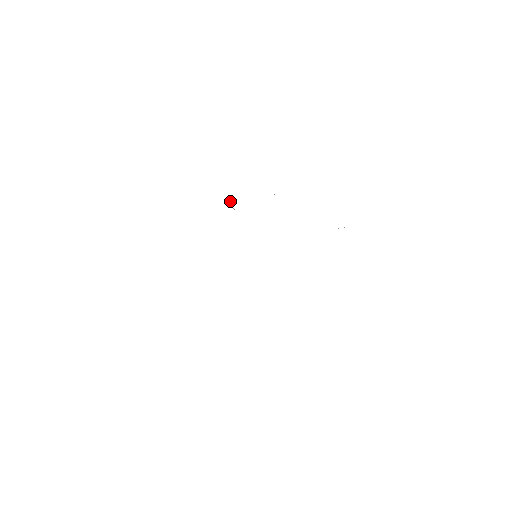
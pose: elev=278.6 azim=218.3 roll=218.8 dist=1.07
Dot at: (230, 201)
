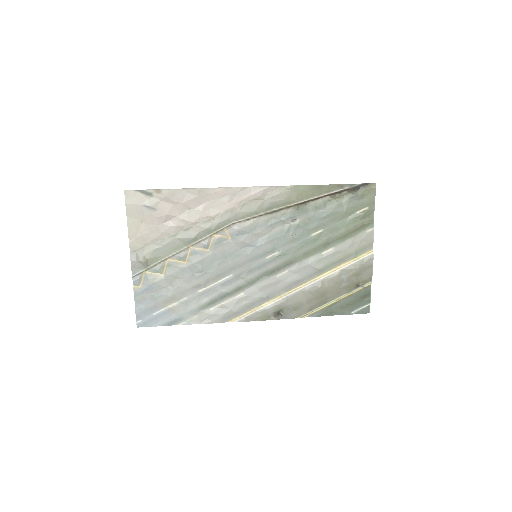
Dot at: (282, 312)
